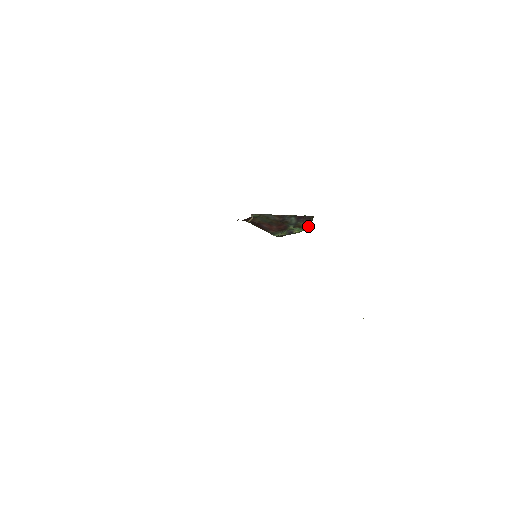
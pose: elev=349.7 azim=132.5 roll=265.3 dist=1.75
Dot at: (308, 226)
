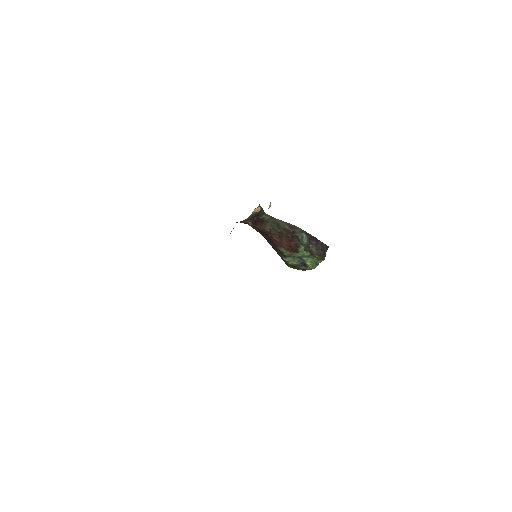
Dot at: (321, 257)
